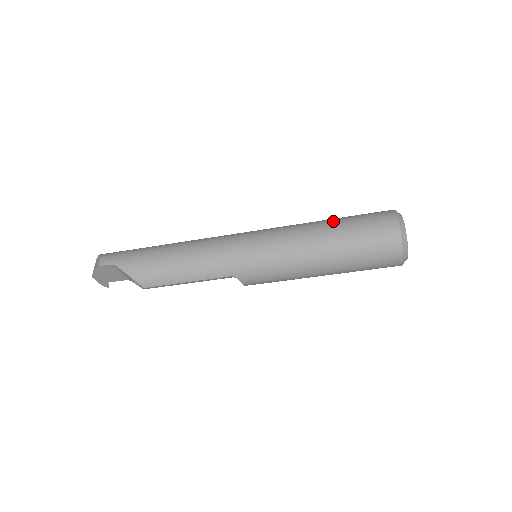
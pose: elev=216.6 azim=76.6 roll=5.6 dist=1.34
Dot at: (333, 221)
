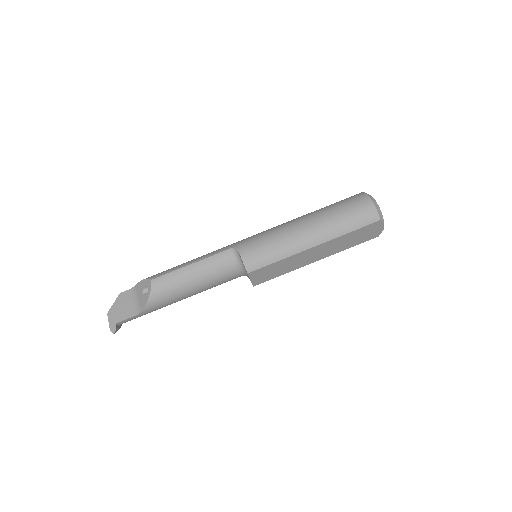
Dot at: occluded
